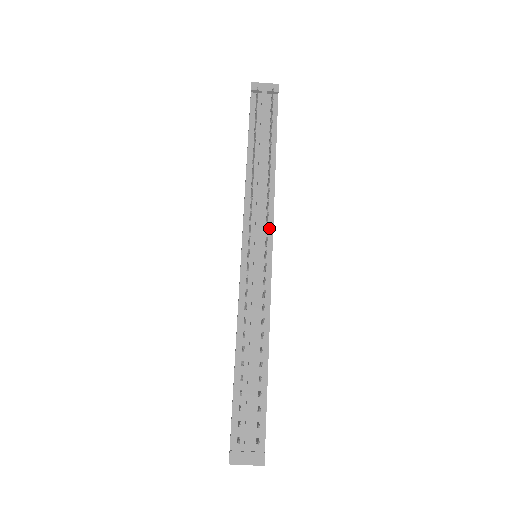
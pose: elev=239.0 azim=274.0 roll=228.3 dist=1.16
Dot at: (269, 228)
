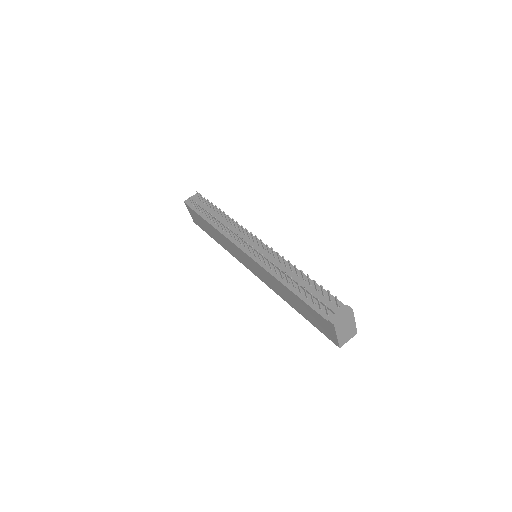
Dot at: (249, 236)
